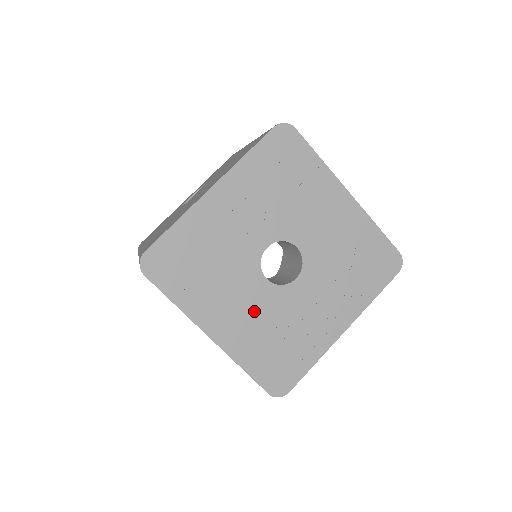
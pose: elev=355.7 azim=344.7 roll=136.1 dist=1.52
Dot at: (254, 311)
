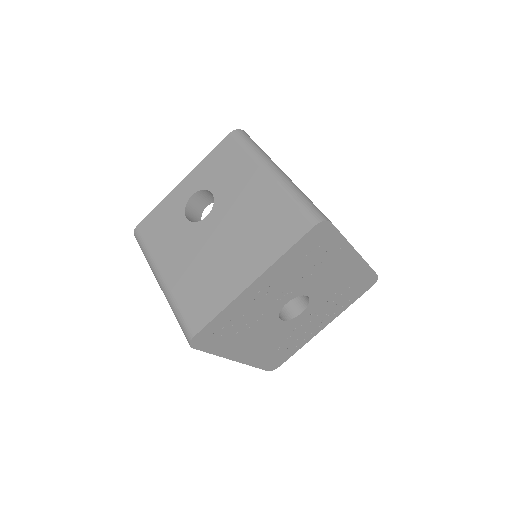
Dot at: (268, 338)
